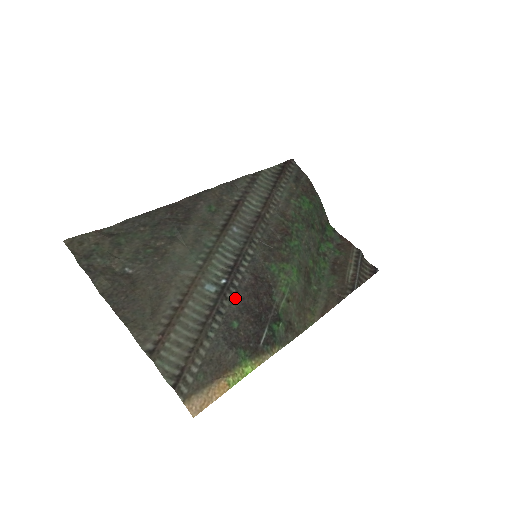
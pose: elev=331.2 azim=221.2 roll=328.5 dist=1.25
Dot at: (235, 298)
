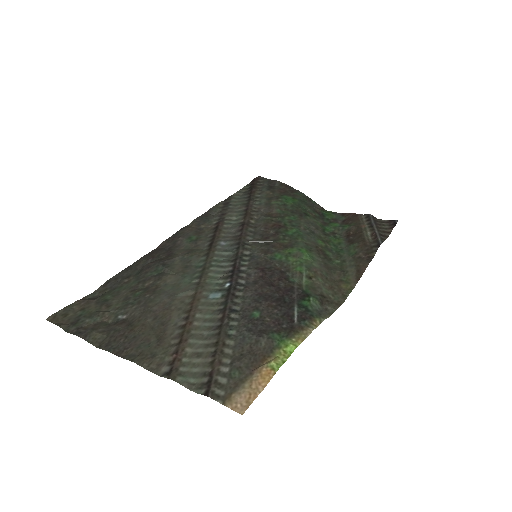
Dot at: (246, 293)
